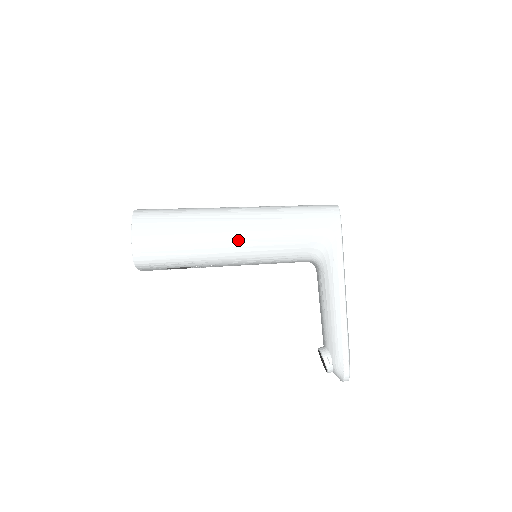
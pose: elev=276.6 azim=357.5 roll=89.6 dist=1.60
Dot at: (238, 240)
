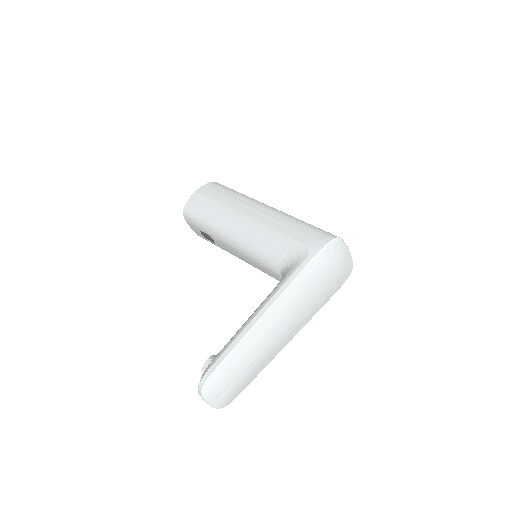
Dot at: (242, 223)
